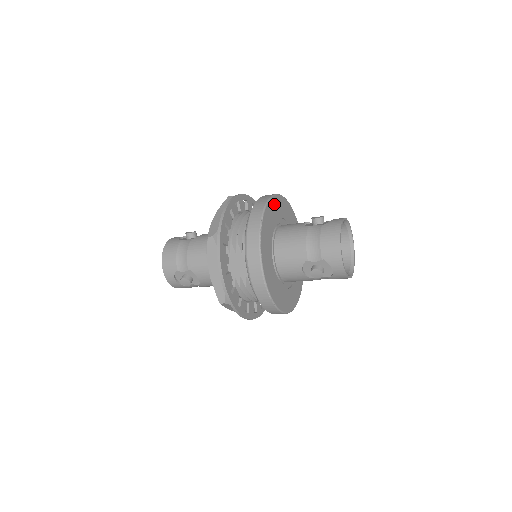
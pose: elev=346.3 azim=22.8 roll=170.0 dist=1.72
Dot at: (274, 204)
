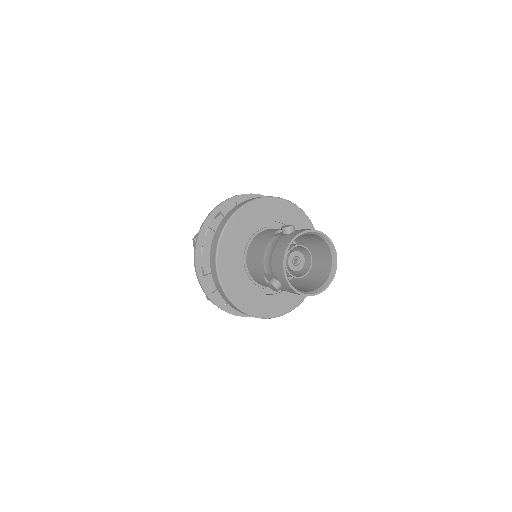
Dot at: (254, 209)
